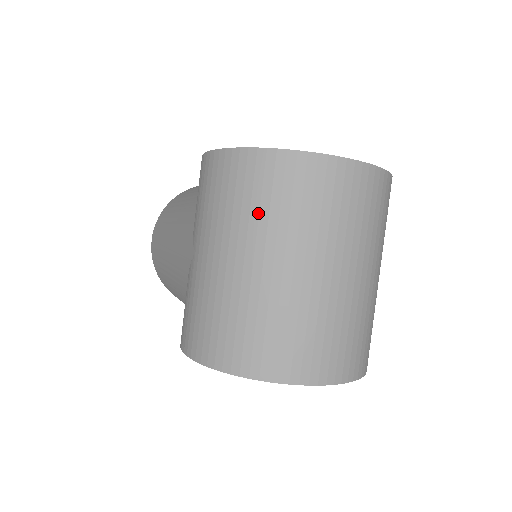
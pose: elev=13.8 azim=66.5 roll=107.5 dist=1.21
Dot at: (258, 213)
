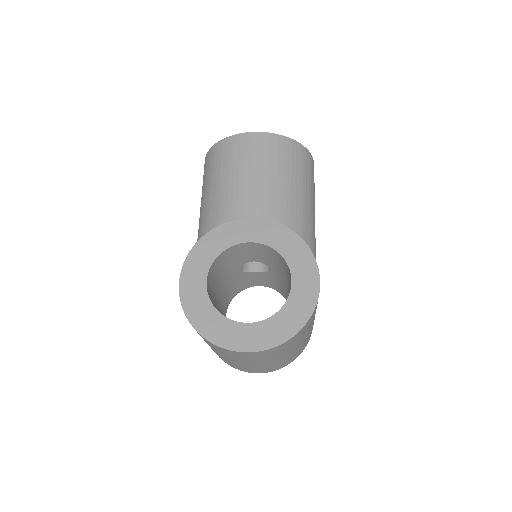
Dot at: (205, 341)
